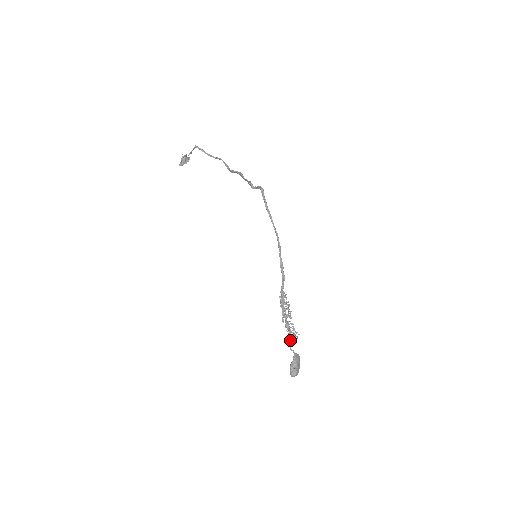
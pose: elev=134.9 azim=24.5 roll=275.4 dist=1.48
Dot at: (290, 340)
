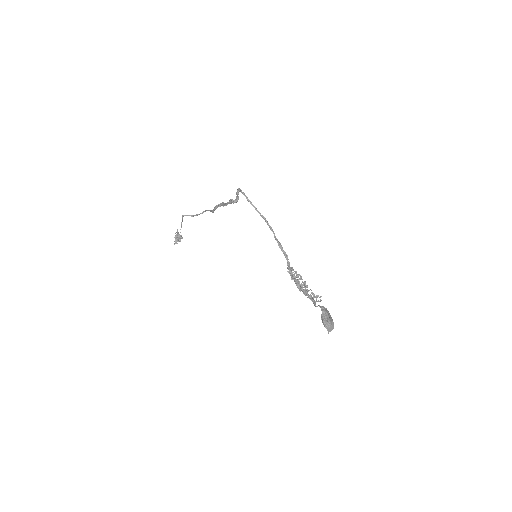
Dot at: (313, 301)
